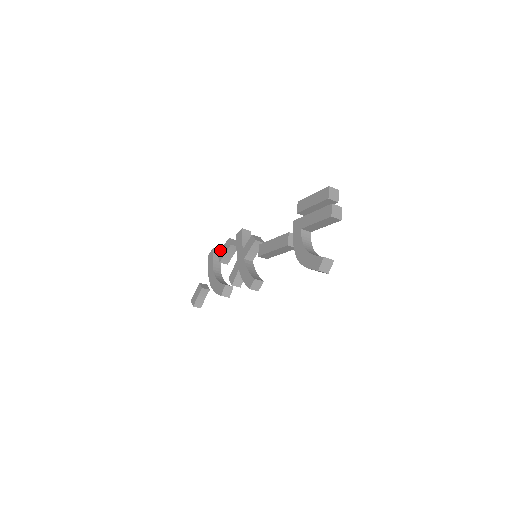
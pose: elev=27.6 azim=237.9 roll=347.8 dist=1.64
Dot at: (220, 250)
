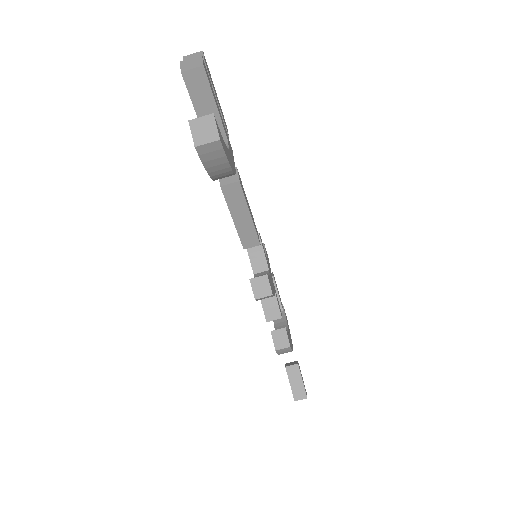
Dot at: occluded
